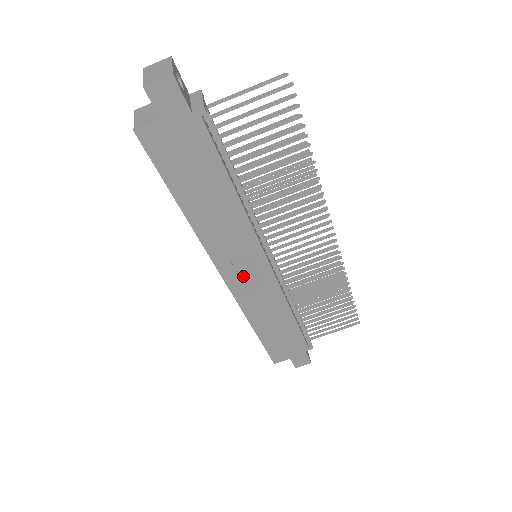
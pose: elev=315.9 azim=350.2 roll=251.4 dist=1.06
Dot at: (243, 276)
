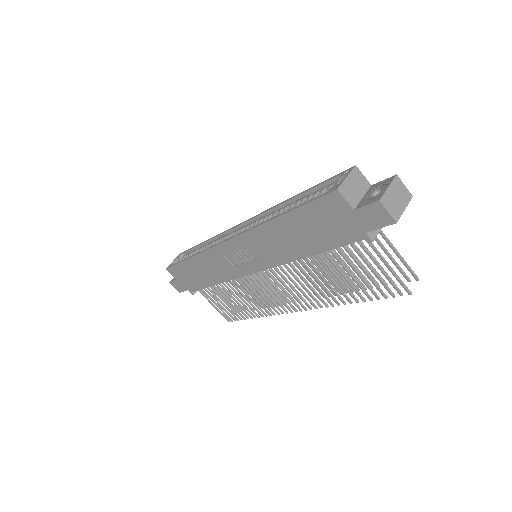
Dot at: (235, 254)
